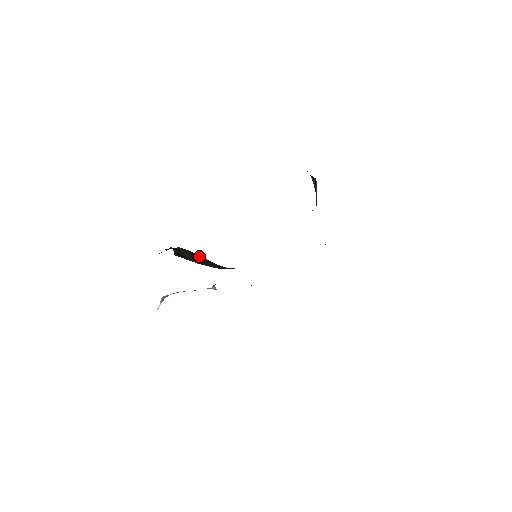
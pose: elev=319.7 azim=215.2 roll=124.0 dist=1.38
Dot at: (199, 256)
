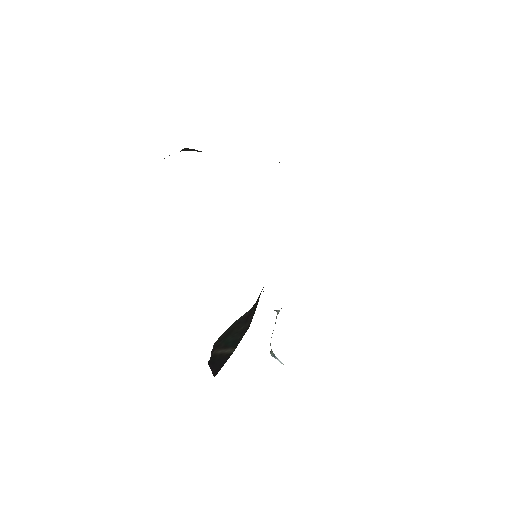
Dot at: (231, 329)
